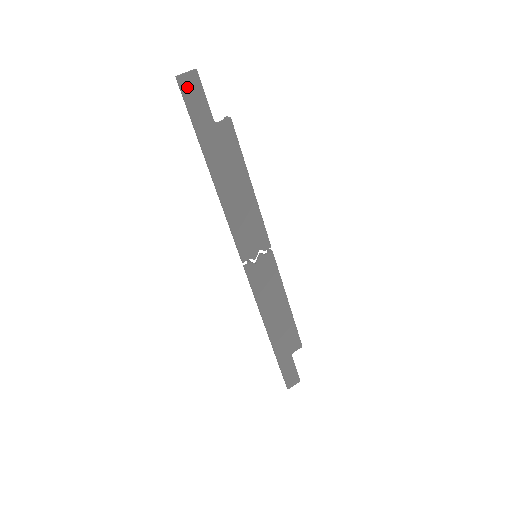
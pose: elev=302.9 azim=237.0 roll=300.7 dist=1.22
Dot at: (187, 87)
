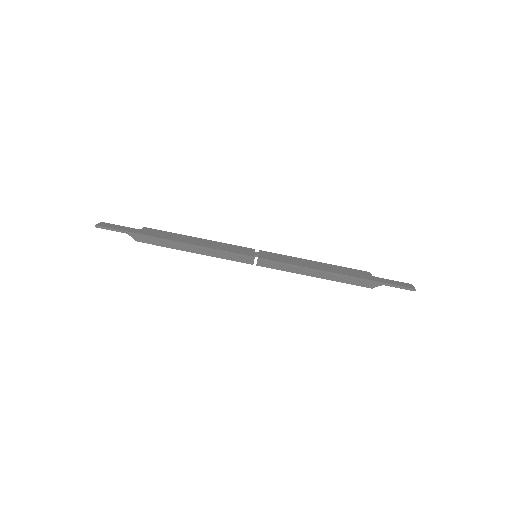
Dot at: (106, 226)
